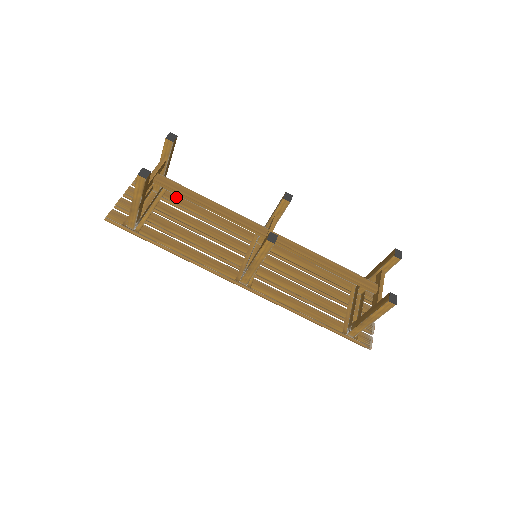
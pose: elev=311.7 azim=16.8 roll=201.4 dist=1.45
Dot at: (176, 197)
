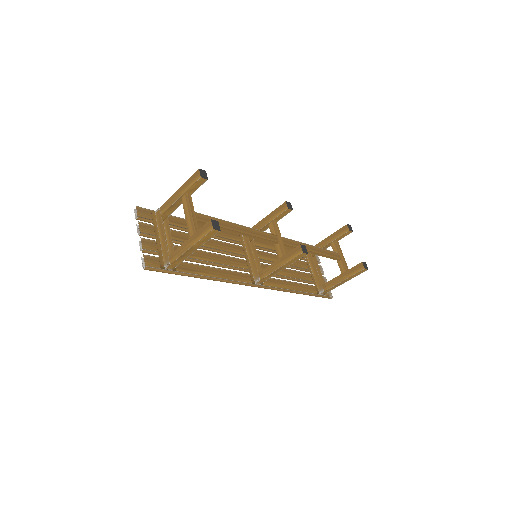
Dot at: (175, 219)
